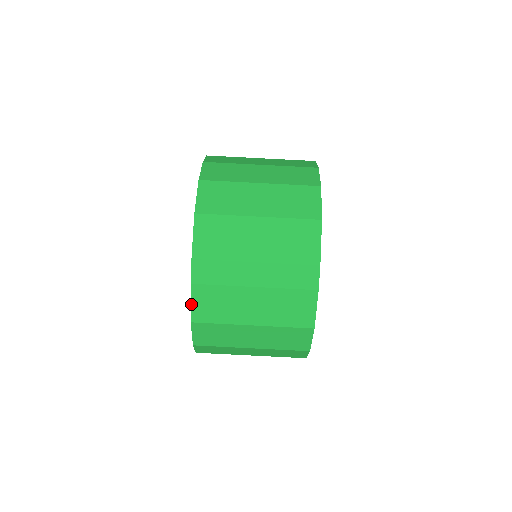
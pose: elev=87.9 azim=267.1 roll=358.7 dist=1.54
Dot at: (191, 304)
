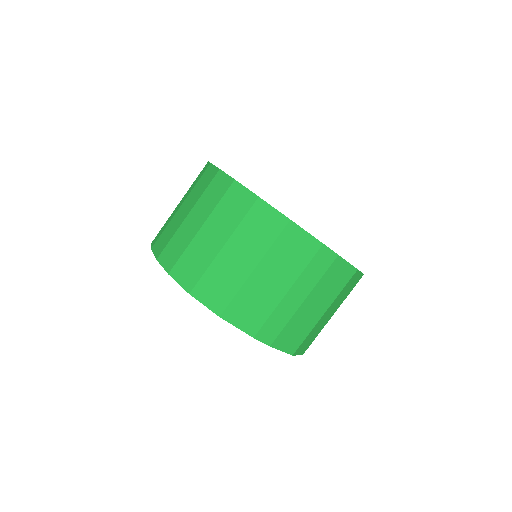
Dot at: (282, 351)
